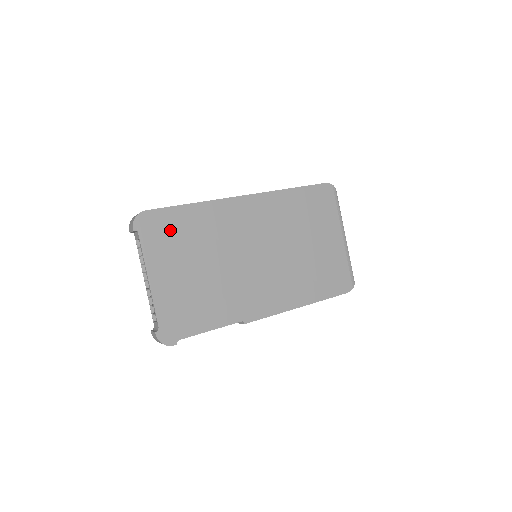
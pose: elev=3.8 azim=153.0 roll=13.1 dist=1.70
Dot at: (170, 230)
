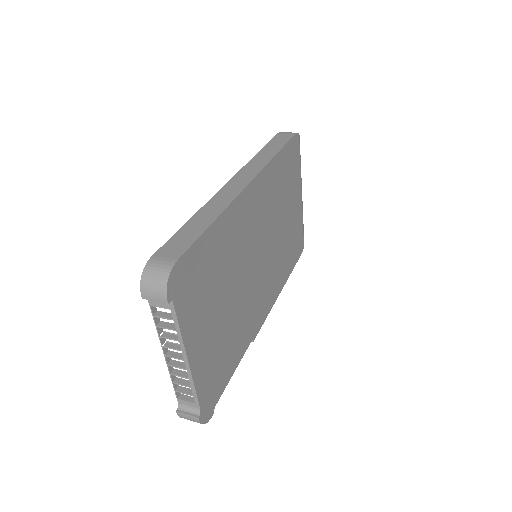
Dot at: (200, 275)
